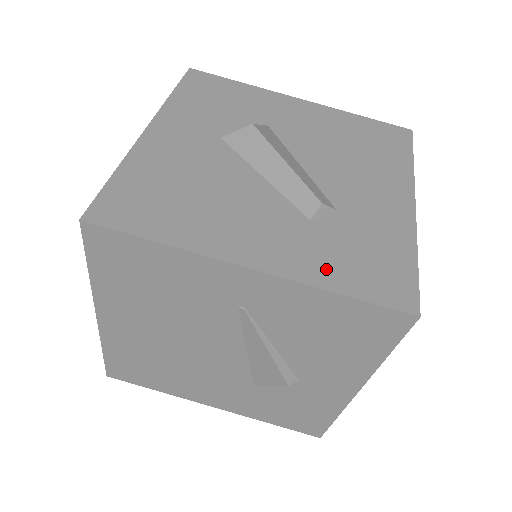
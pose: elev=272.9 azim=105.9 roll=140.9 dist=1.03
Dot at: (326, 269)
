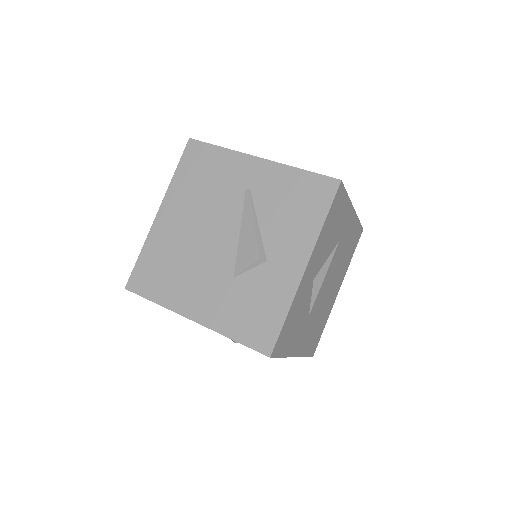
Dot at: occluded
